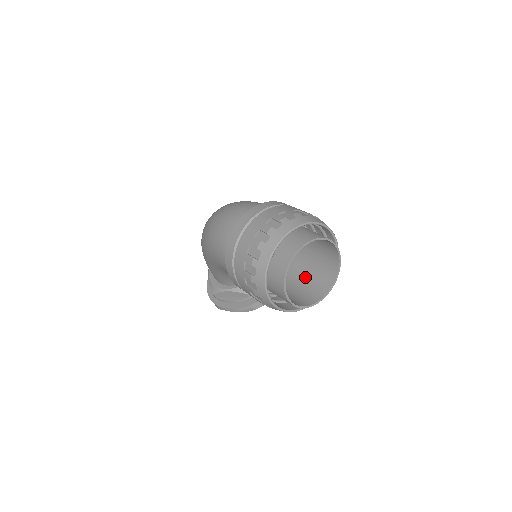
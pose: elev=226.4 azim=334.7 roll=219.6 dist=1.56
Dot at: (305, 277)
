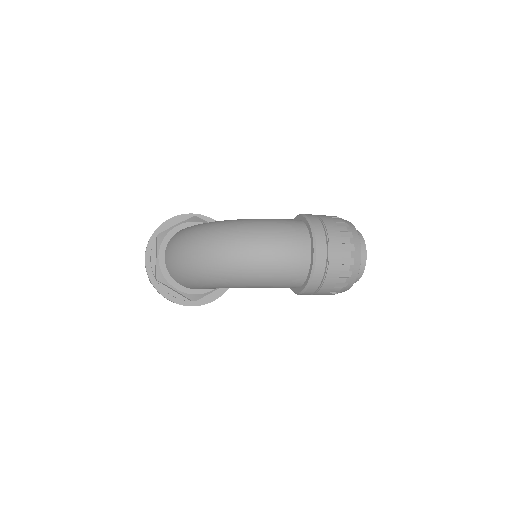
Dot at: occluded
